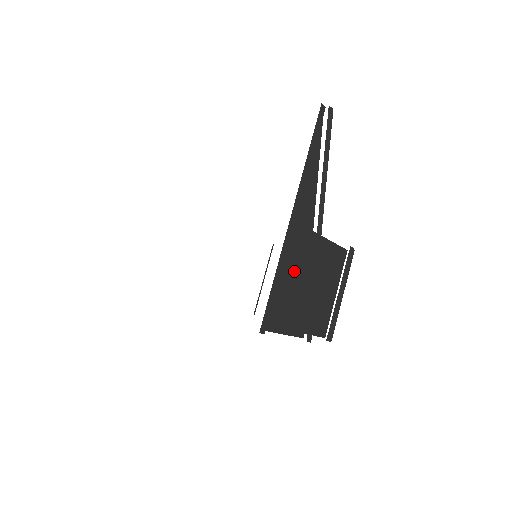
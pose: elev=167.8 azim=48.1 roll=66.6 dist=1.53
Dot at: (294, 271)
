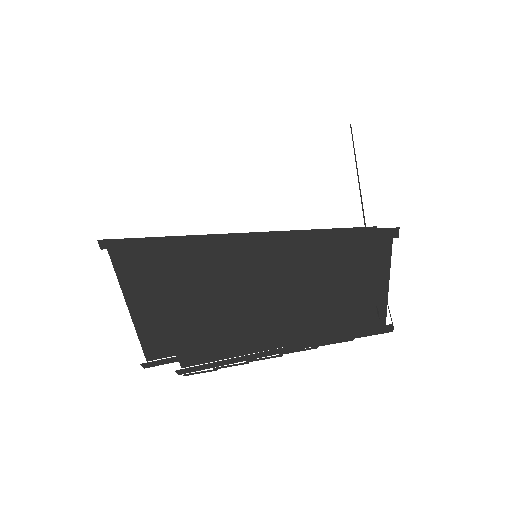
Dot at: occluded
